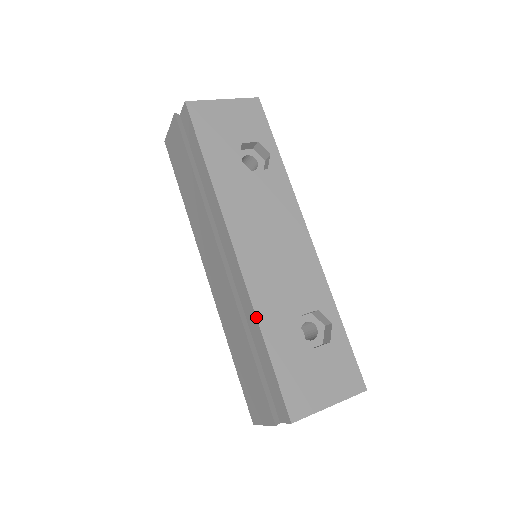
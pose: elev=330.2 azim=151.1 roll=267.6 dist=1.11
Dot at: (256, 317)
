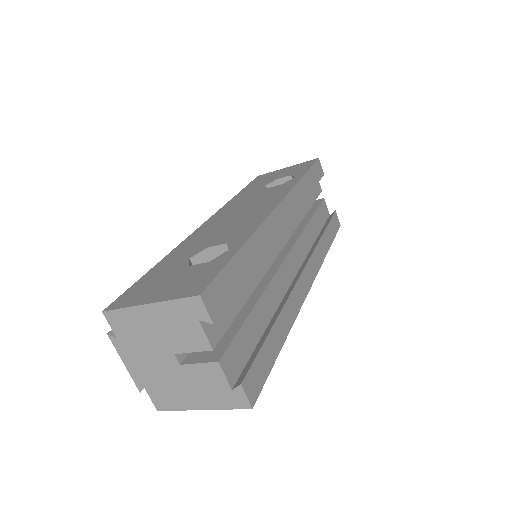
Dot at: (170, 252)
